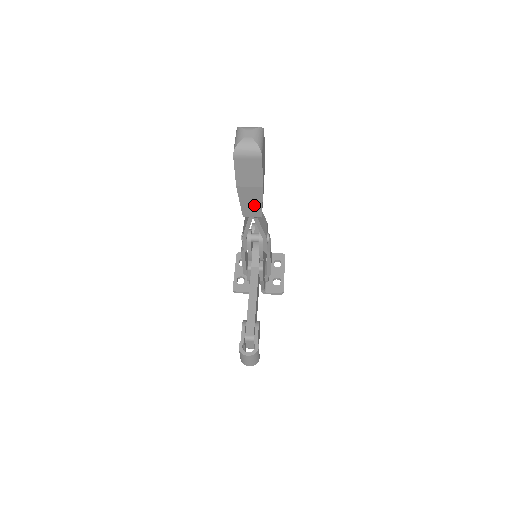
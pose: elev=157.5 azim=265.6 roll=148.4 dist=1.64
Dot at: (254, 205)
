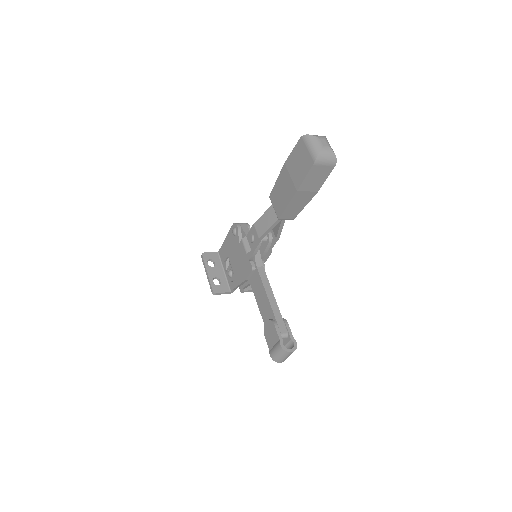
Dot at: (297, 208)
